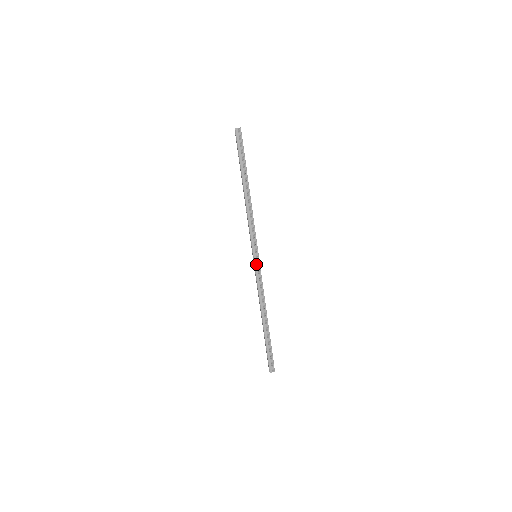
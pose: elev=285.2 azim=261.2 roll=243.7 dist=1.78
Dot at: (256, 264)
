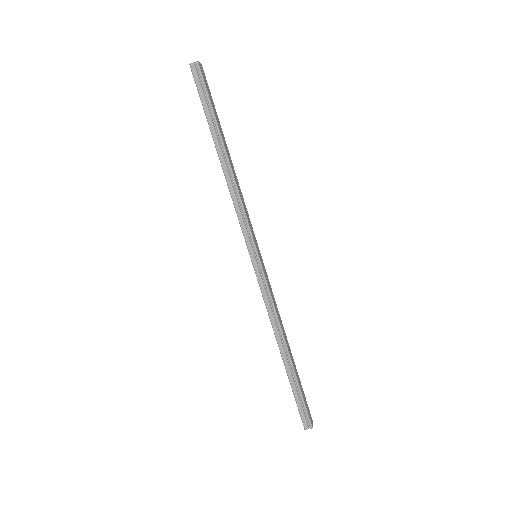
Dot at: (256, 268)
